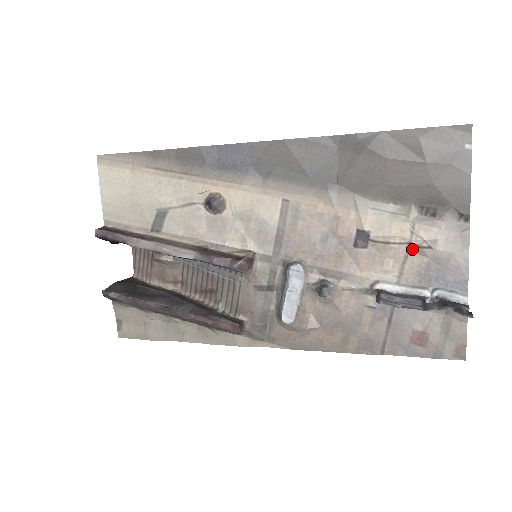
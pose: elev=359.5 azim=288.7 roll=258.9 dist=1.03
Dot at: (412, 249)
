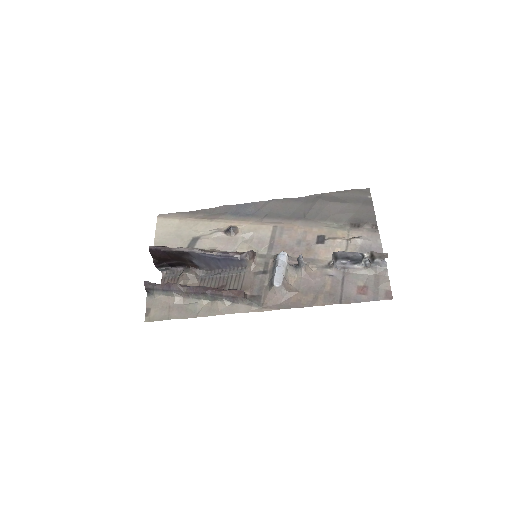
Dot at: (350, 242)
